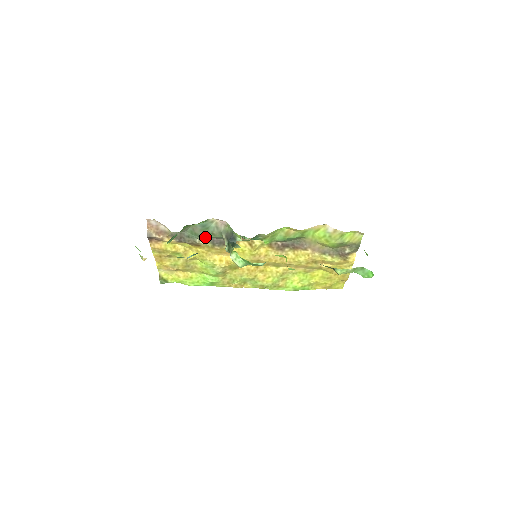
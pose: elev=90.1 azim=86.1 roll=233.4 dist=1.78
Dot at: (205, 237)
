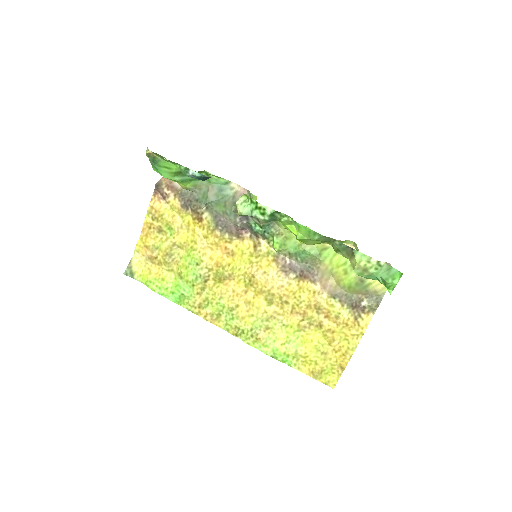
Dot at: (213, 212)
